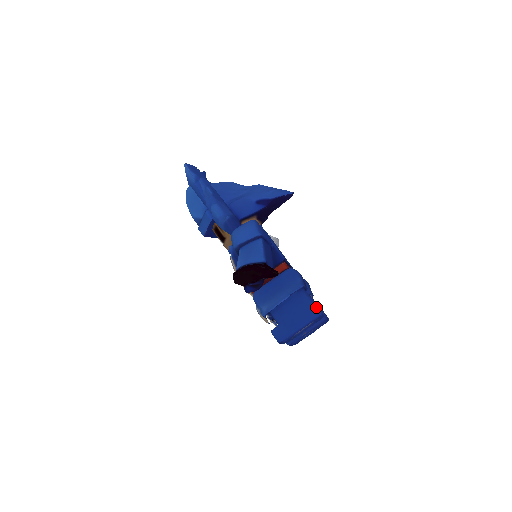
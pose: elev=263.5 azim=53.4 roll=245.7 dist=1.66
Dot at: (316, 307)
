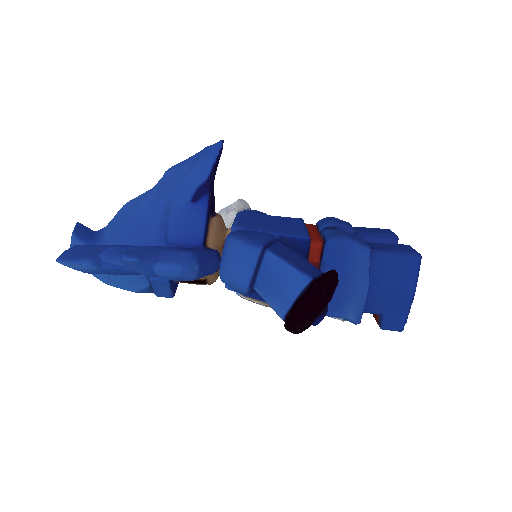
Dot at: (408, 256)
